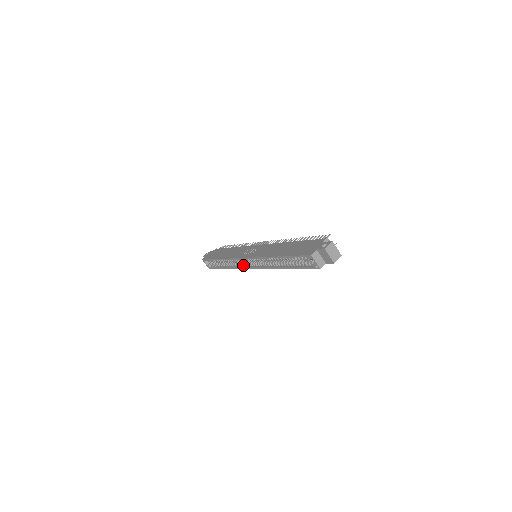
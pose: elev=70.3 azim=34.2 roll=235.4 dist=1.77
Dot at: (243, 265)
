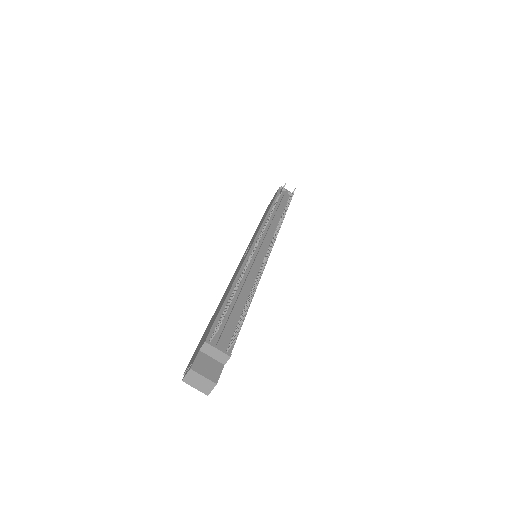
Dot at: occluded
